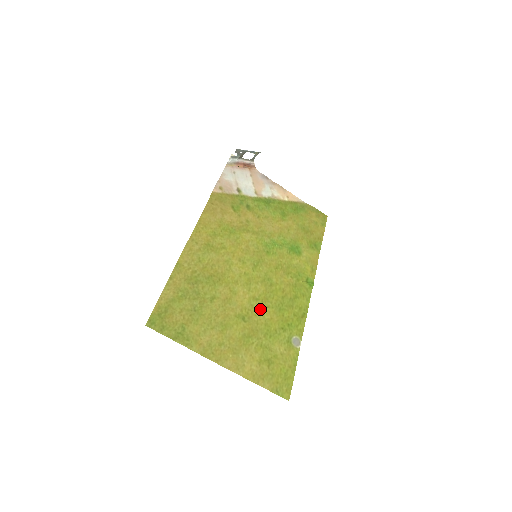
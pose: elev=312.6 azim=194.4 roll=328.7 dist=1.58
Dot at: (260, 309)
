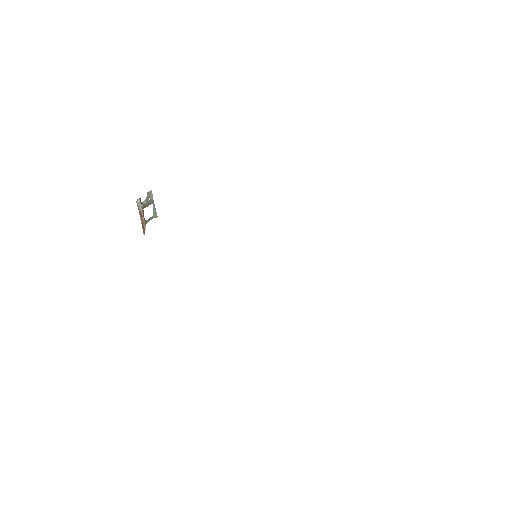
Dot at: occluded
